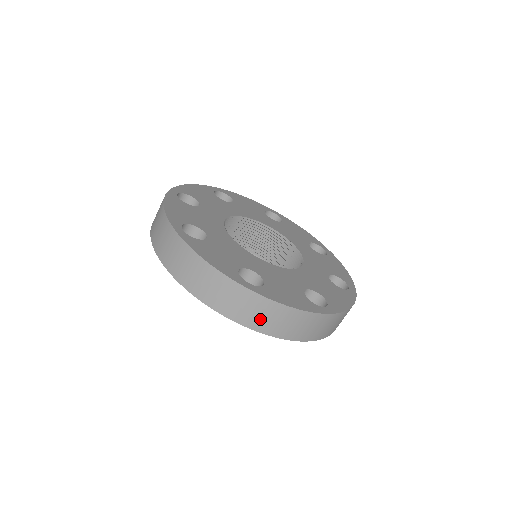
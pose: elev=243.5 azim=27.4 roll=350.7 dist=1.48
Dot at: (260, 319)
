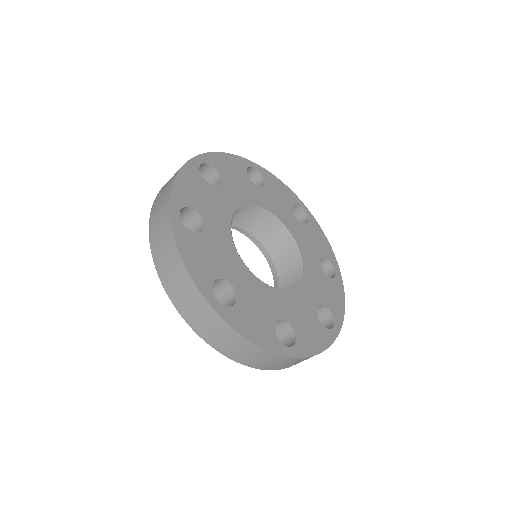
Dot at: (291, 365)
